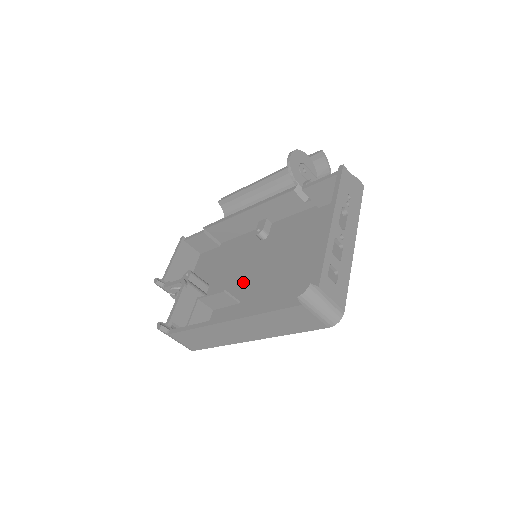
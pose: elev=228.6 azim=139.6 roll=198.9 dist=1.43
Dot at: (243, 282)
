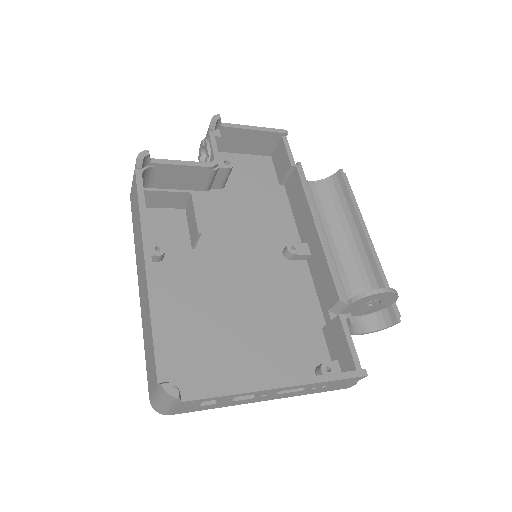
Dot at: (223, 244)
